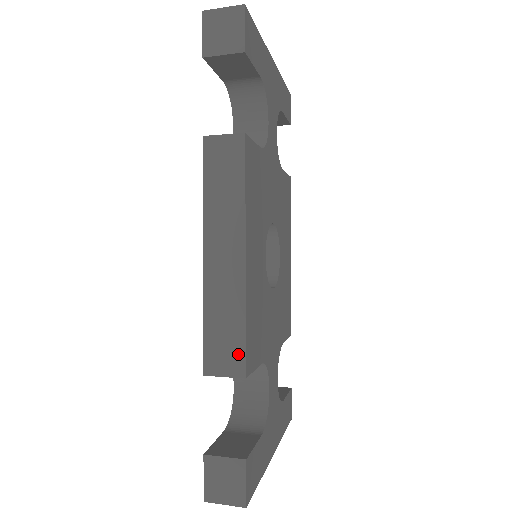
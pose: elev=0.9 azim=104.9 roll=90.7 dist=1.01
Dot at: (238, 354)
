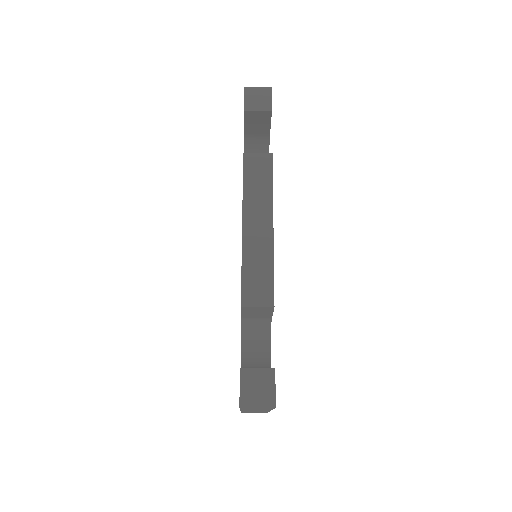
Dot at: (268, 290)
